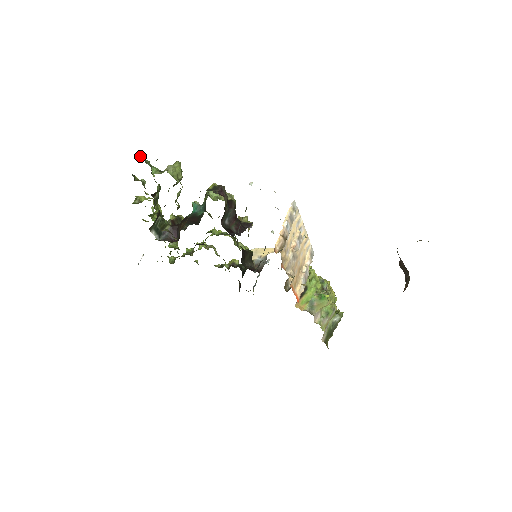
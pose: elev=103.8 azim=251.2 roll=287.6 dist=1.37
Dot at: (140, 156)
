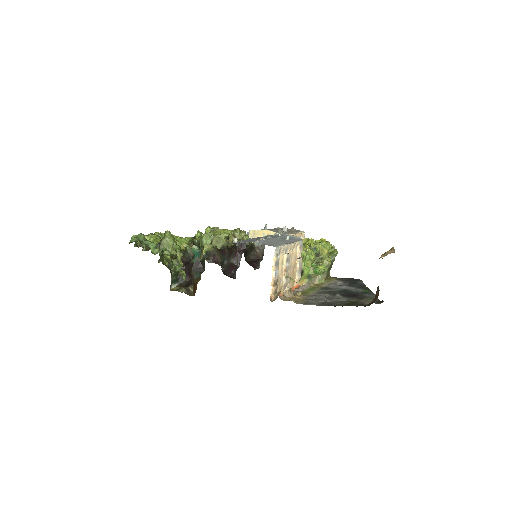
Dot at: (134, 238)
